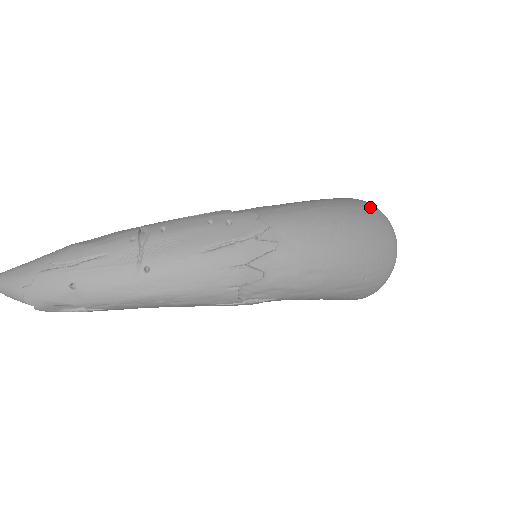
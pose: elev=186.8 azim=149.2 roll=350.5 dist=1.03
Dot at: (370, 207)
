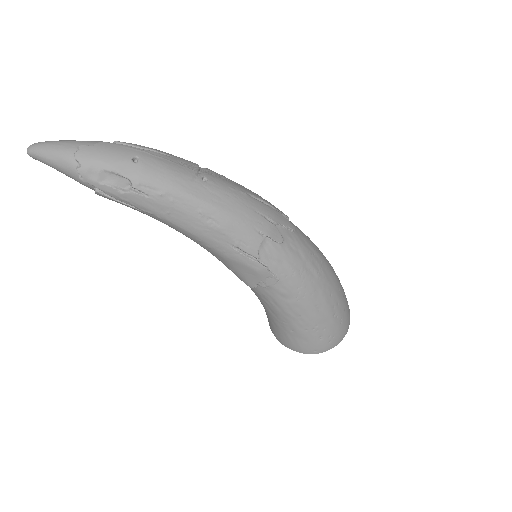
Dot at: occluded
